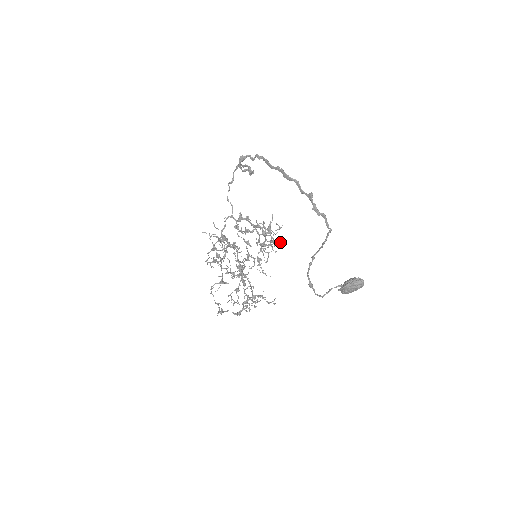
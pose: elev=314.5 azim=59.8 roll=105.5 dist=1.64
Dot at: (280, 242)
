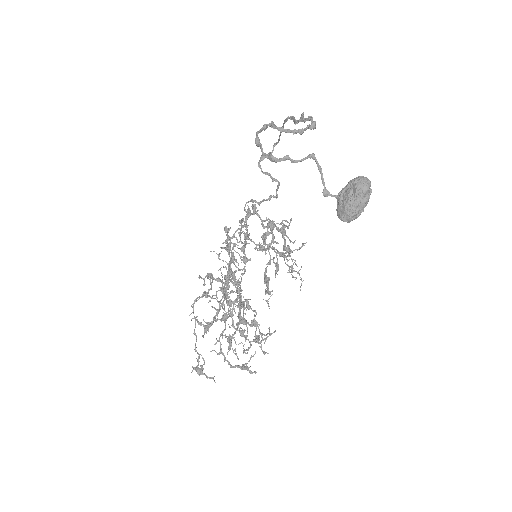
Dot at: (283, 220)
